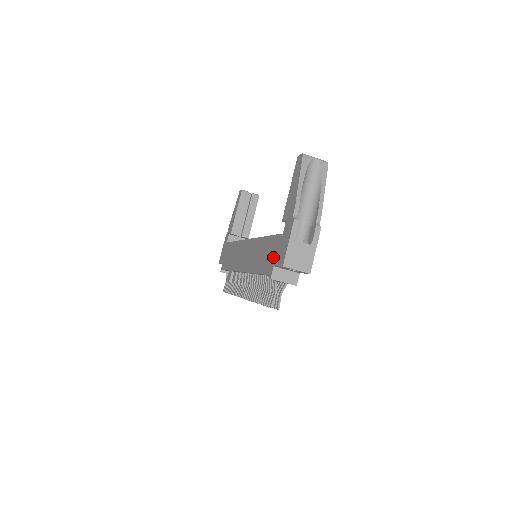
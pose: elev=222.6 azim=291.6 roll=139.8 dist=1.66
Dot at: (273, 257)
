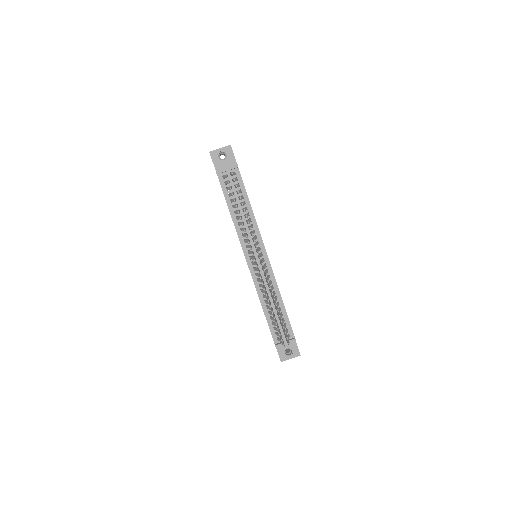
Dot at: occluded
